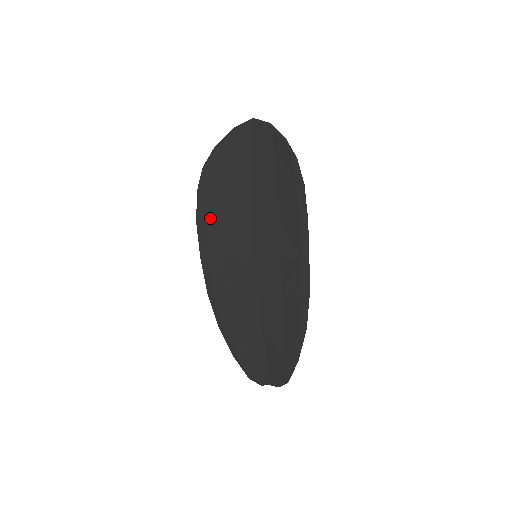
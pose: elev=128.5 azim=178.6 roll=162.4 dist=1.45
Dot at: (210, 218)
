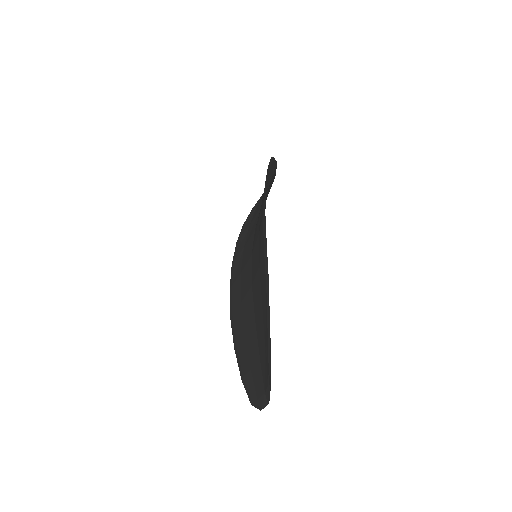
Dot at: (238, 252)
